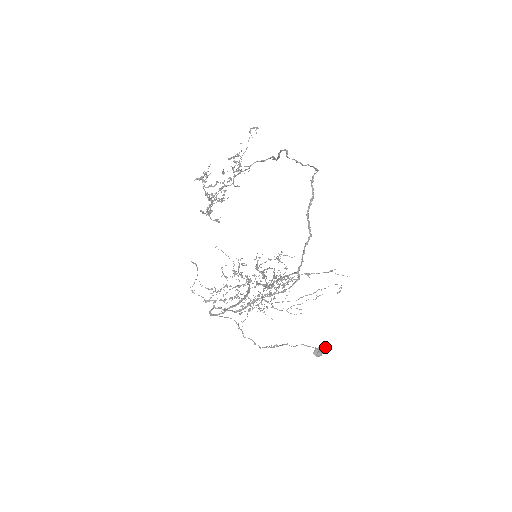
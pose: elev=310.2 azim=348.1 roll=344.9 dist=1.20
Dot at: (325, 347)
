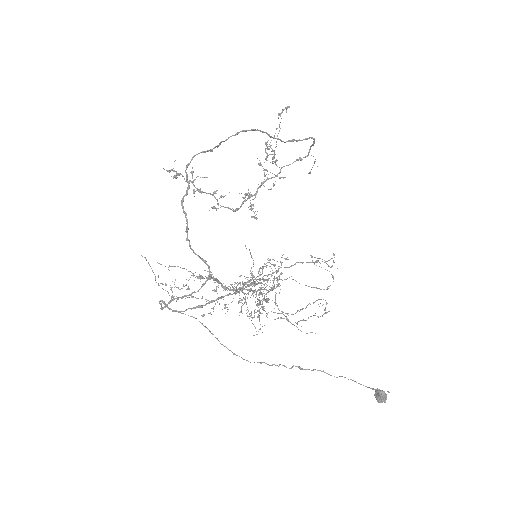
Dot at: (387, 391)
